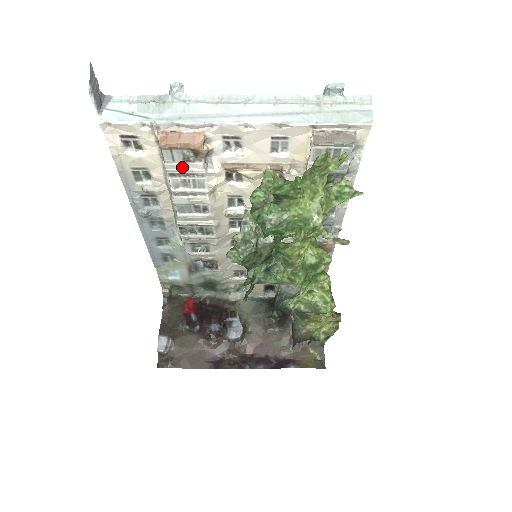
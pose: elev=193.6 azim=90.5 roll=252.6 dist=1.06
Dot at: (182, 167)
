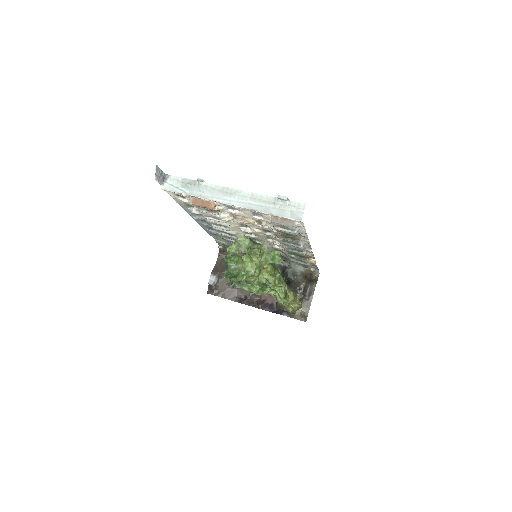
Dot at: (206, 212)
